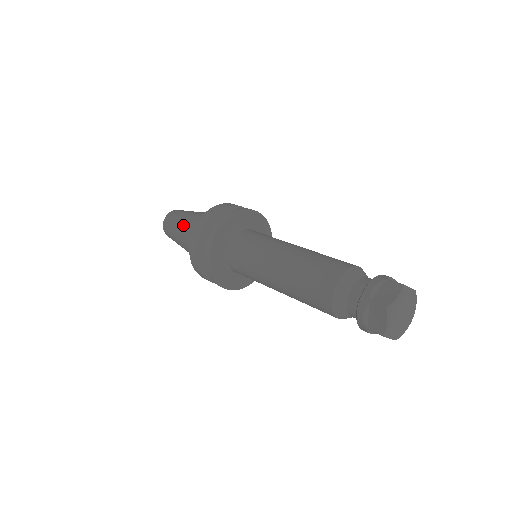
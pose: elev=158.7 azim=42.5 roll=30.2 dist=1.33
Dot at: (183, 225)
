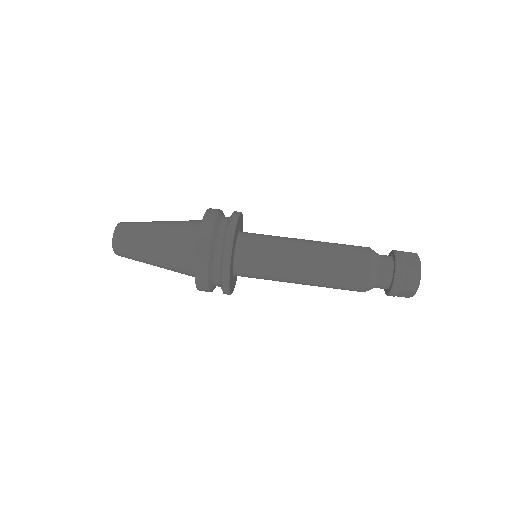
Dot at: (160, 233)
